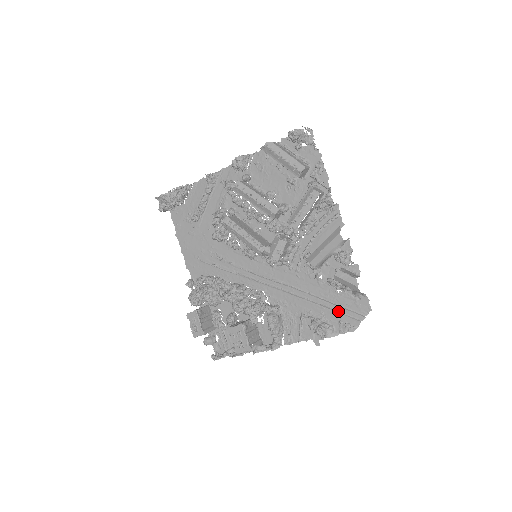
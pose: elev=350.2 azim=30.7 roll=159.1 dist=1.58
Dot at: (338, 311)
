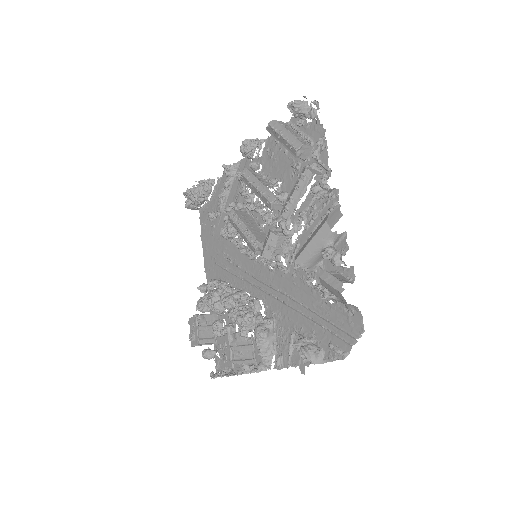
Dot at: (329, 330)
